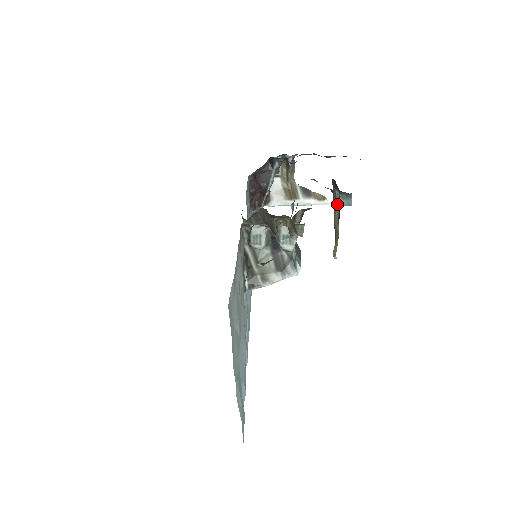
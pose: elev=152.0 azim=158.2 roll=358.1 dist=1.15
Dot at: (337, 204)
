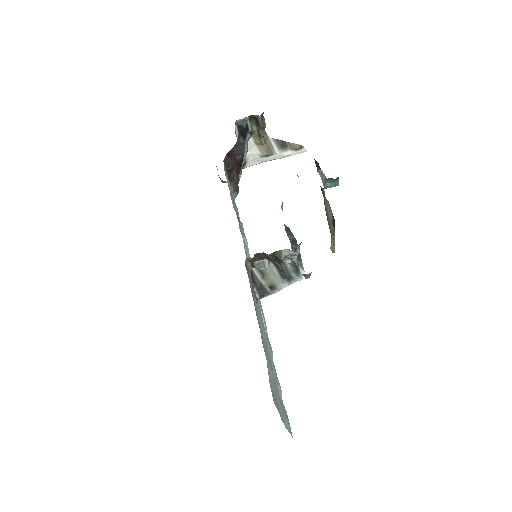
Dot at: (329, 208)
